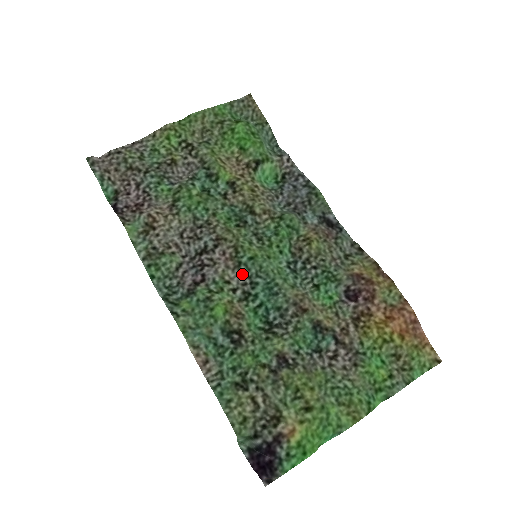
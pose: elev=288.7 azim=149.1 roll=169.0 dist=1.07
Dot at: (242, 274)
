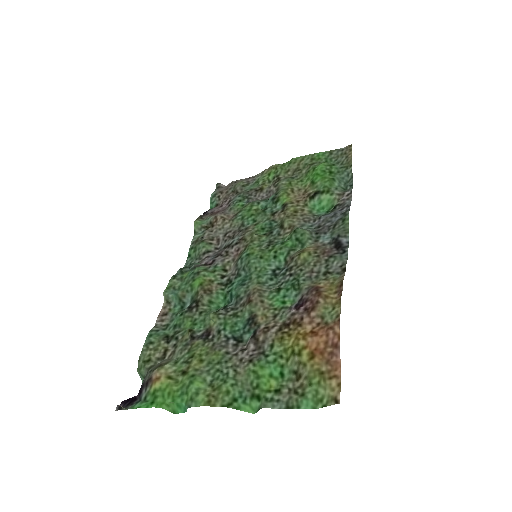
Dot at: (237, 266)
